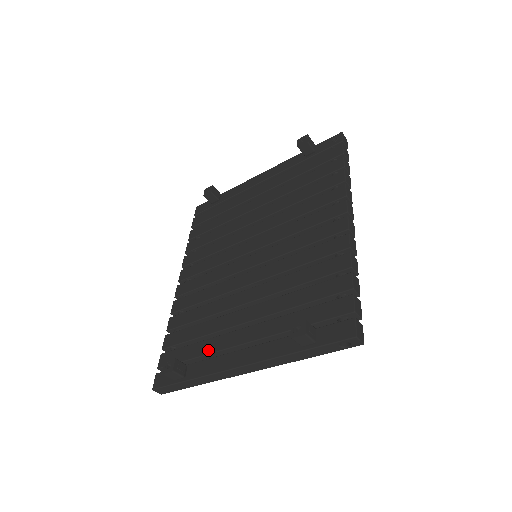
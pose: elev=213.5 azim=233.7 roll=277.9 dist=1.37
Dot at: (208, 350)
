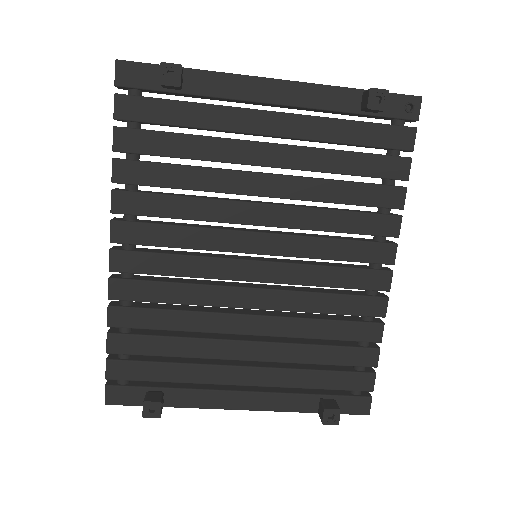
Dot at: (193, 379)
